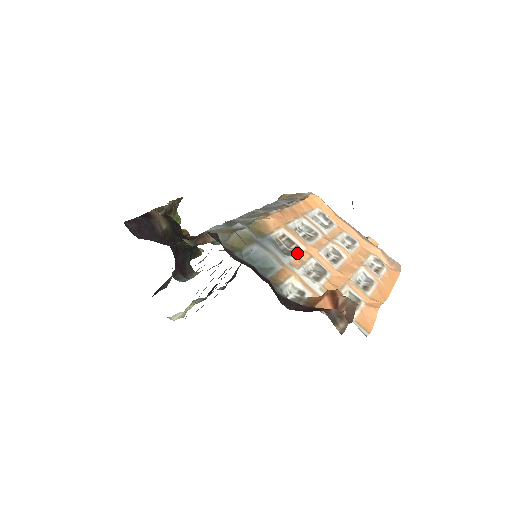
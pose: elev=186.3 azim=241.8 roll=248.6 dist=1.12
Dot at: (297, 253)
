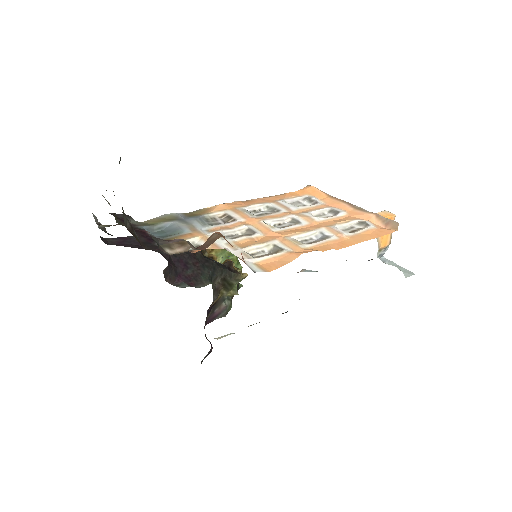
Dot at: (228, 224)
